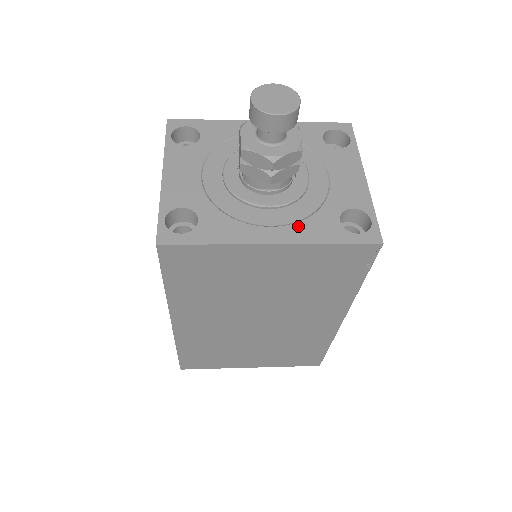
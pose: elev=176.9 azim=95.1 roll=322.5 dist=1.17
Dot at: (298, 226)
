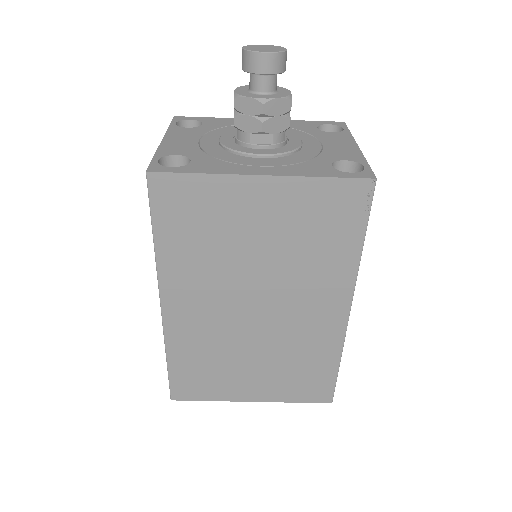
Dot at: (289, 167)
